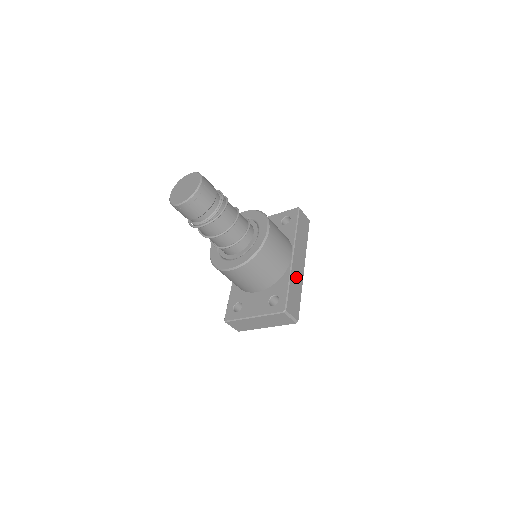
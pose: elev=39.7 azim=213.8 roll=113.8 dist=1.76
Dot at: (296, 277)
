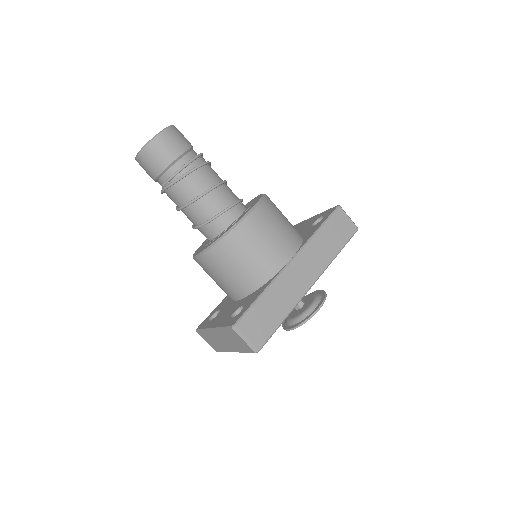
Dot at: (284, 290)
